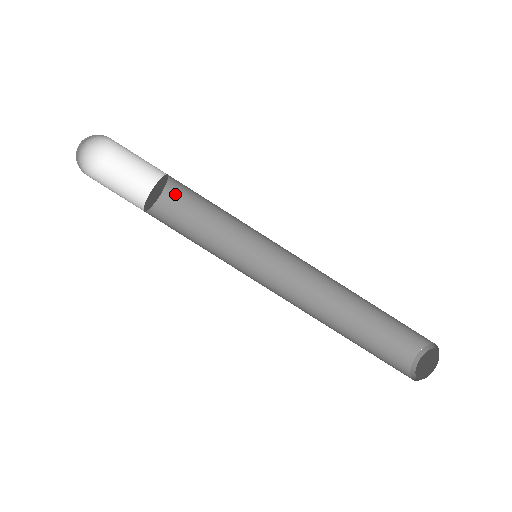
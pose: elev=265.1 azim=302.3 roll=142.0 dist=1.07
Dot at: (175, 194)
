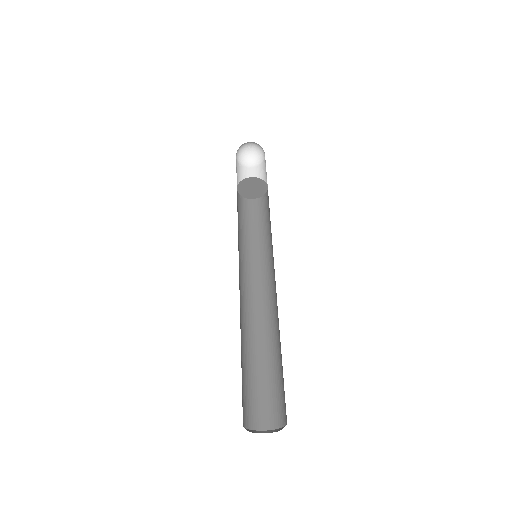
Dot at: (264, 202)
